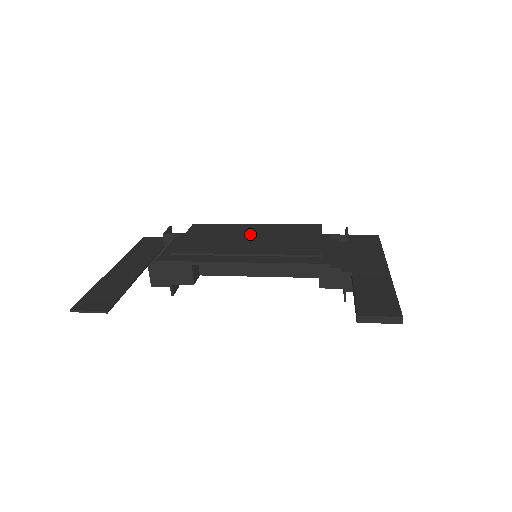
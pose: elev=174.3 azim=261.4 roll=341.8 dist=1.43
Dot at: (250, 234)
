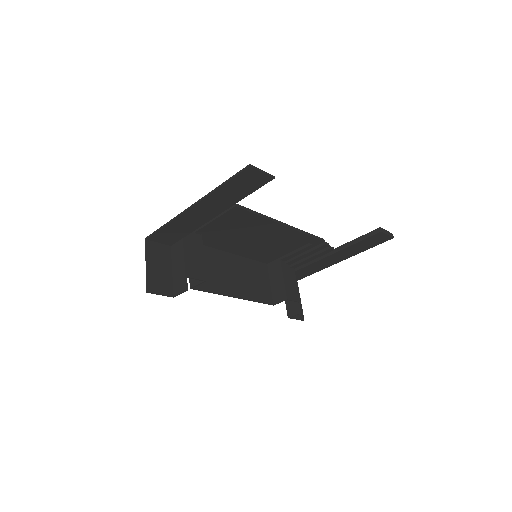
Dot at: (246, 242)
